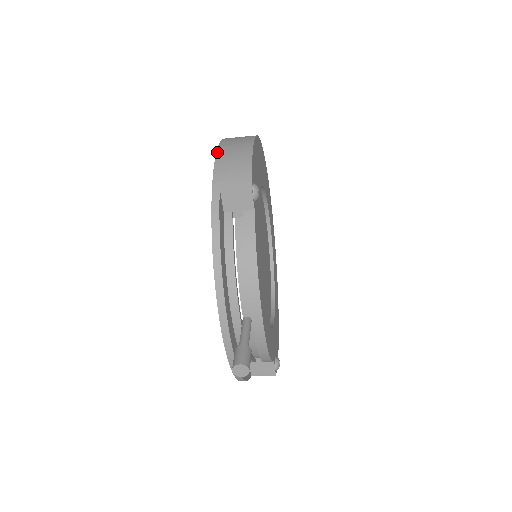
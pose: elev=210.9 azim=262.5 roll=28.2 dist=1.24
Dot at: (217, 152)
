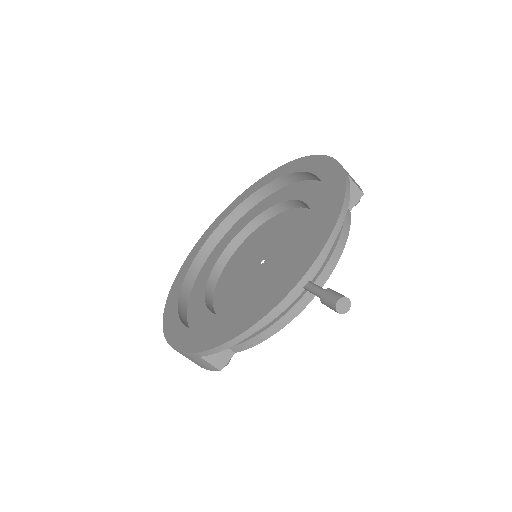
Dot at: occluded
